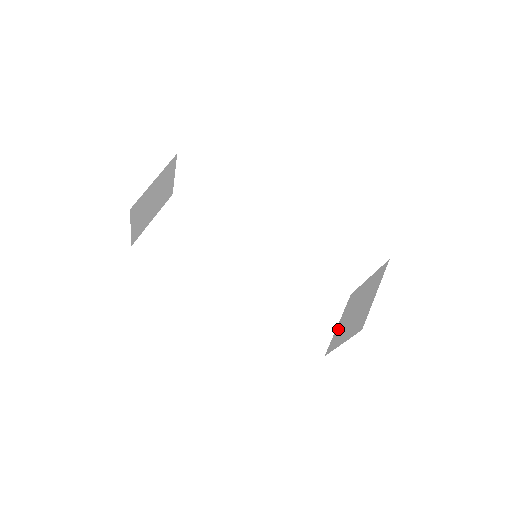
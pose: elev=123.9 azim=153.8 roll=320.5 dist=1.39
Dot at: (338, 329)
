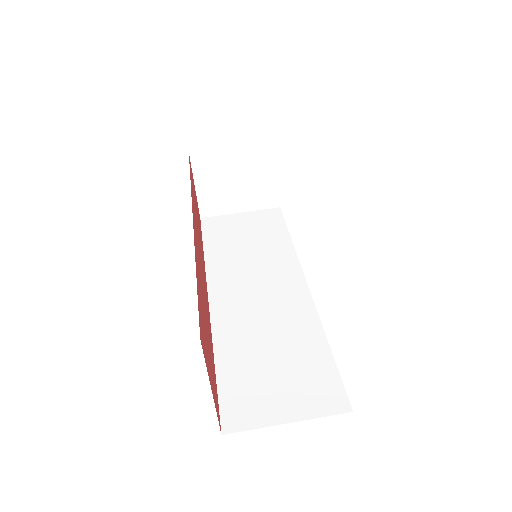
Dot at: occluded
